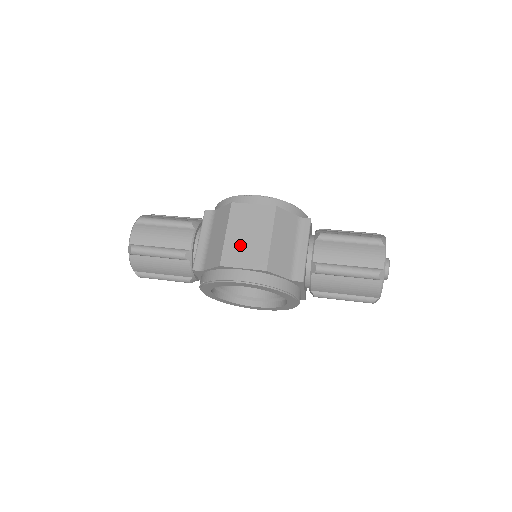
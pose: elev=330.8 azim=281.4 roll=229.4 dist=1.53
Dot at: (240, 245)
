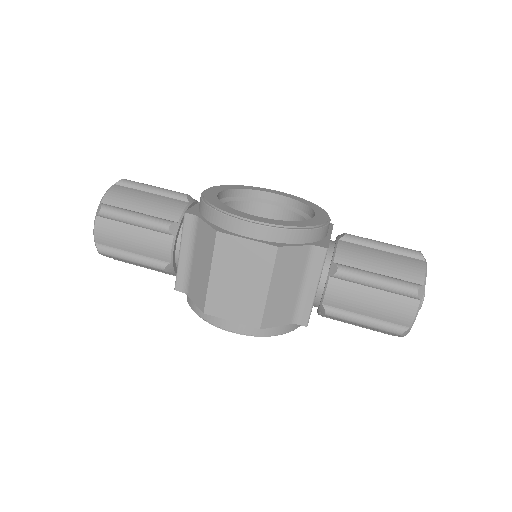
Dot at: (228, 292)
